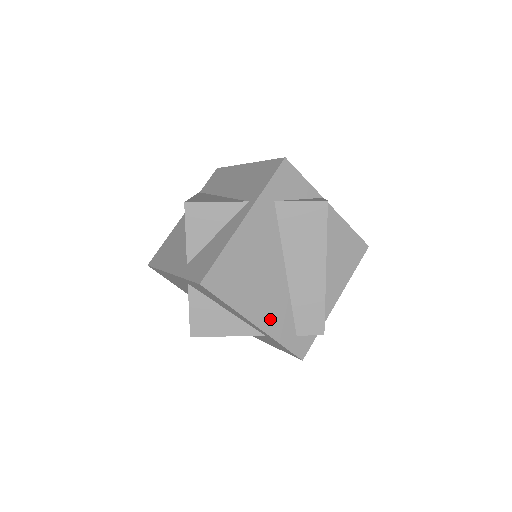
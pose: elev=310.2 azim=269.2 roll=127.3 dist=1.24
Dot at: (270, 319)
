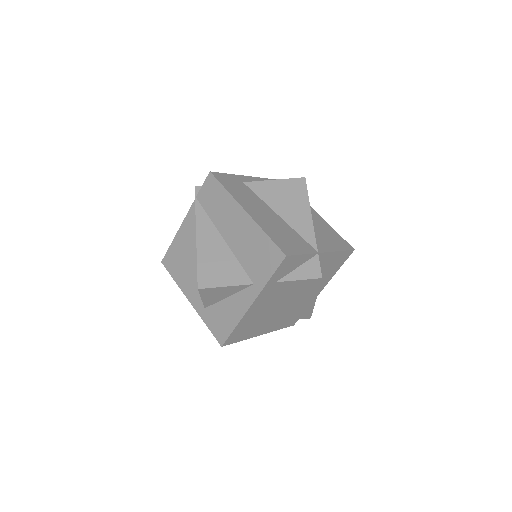
Dot at: (272, 327)
